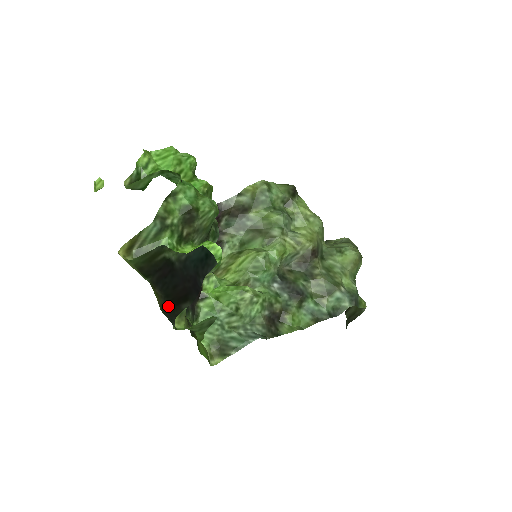
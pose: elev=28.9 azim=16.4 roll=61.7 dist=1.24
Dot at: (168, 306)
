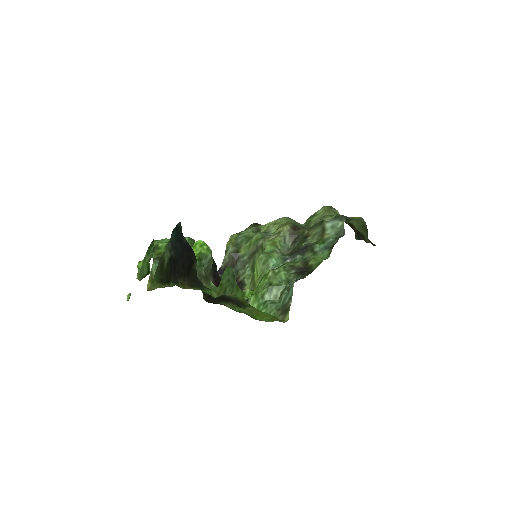
Dot at: (189, 278)
